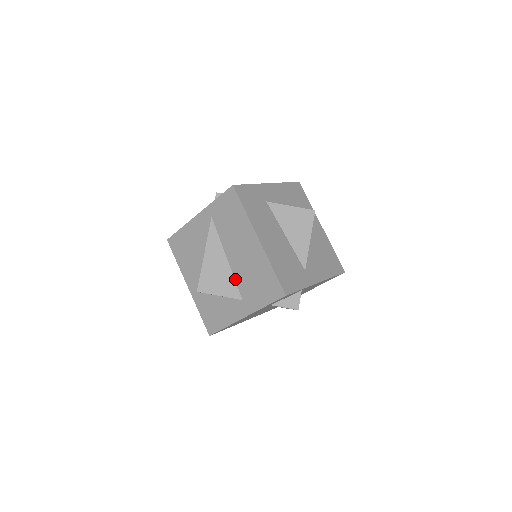
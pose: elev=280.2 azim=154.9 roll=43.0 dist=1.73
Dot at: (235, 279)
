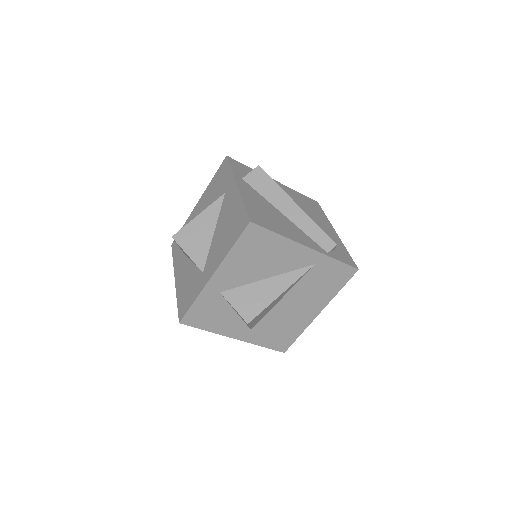
Dot at: (266, 315)
